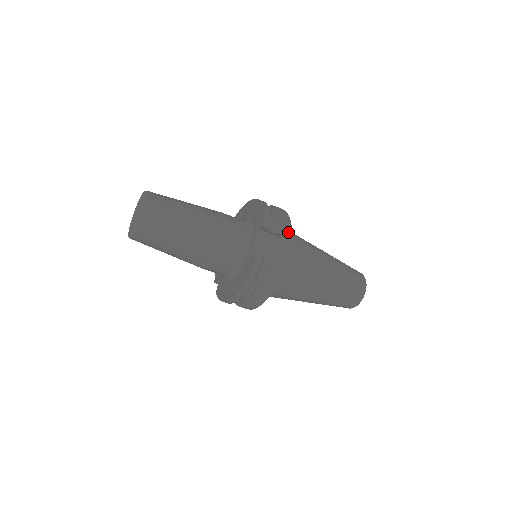
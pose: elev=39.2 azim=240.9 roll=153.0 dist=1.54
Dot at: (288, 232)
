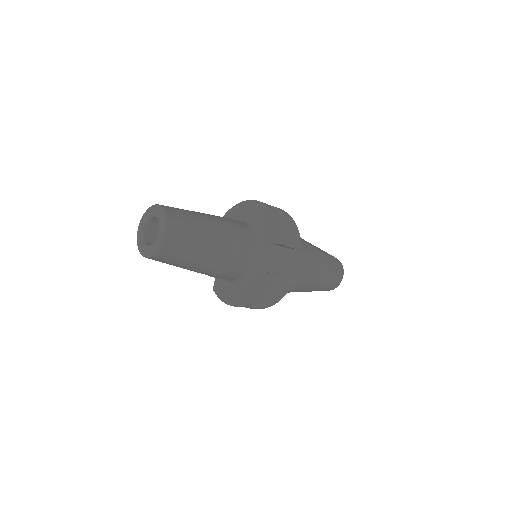
Dot at: (299, 246)
